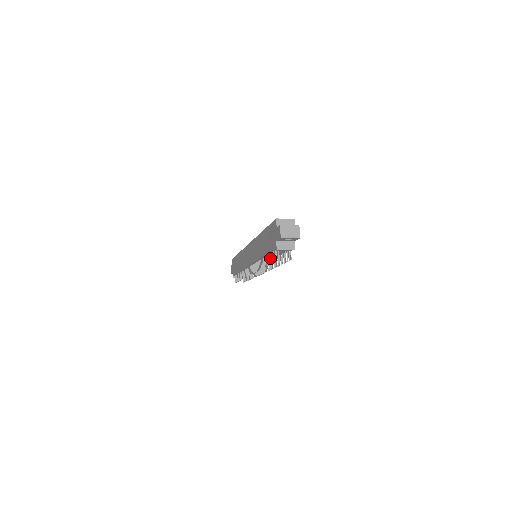
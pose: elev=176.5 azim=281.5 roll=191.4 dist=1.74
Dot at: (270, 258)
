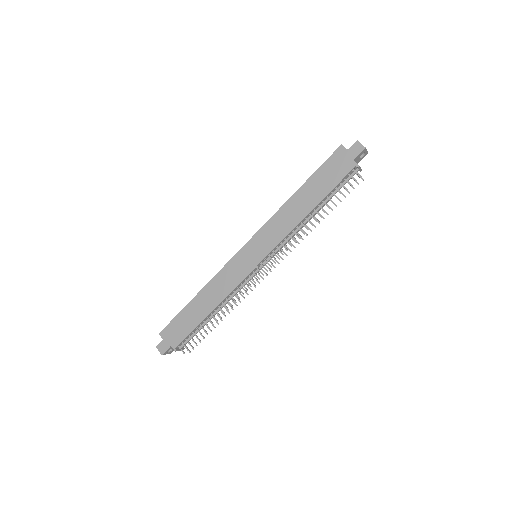
Dot at: (335, 195)
